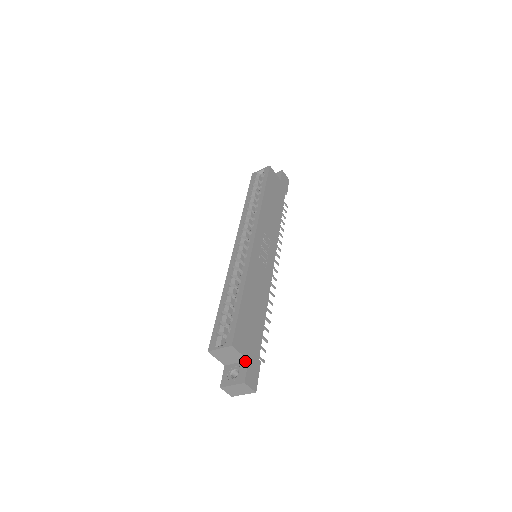
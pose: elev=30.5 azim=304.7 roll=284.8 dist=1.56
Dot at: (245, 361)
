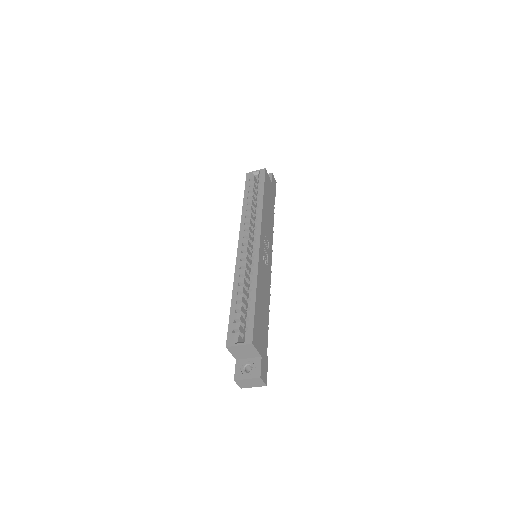
Dot at: (258, 357)
